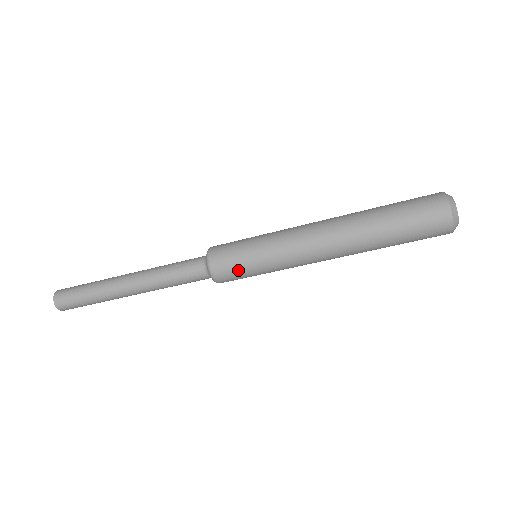
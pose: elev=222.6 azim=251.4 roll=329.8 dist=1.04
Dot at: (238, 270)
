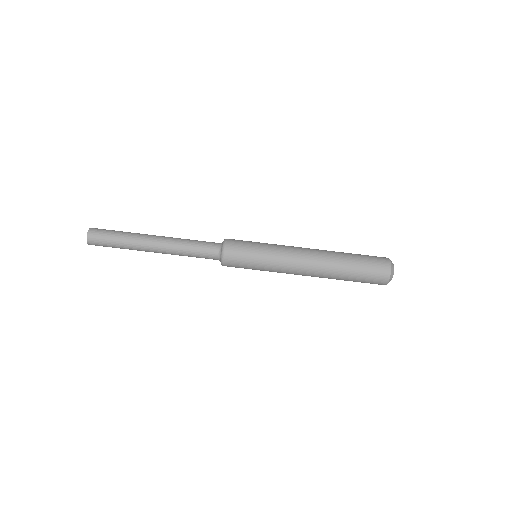
Dot at: (245, 246)
